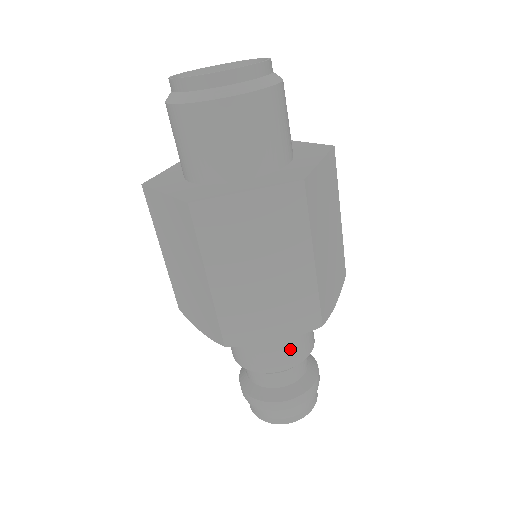
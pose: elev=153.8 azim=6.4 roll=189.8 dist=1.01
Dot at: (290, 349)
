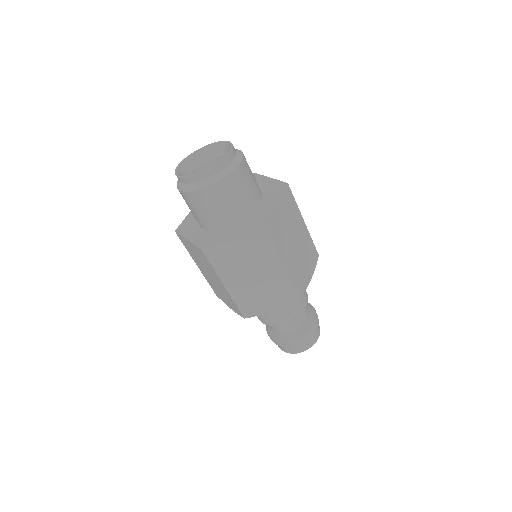
Dot at: (289, 310)
